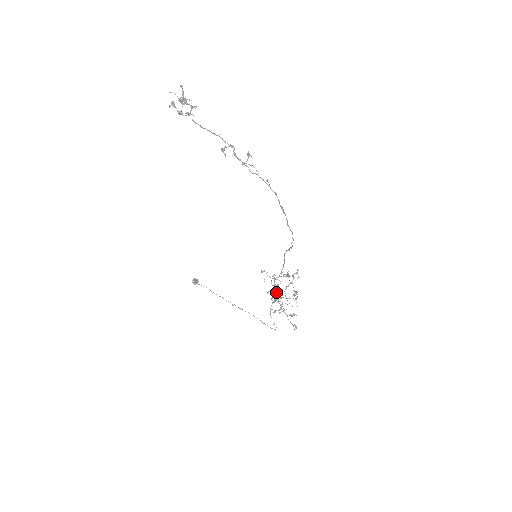
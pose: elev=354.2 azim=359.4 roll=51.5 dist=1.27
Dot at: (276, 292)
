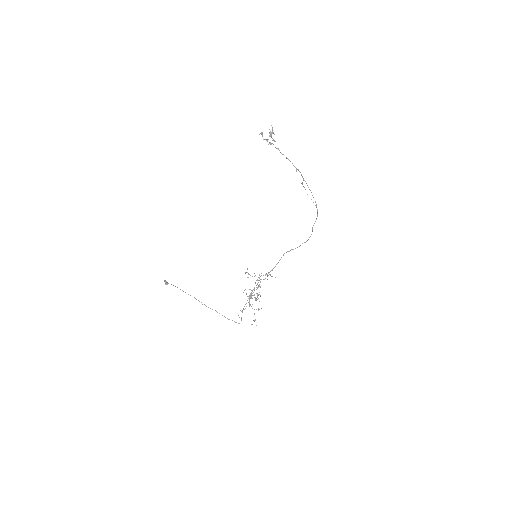
Dot at: (253, 289)
